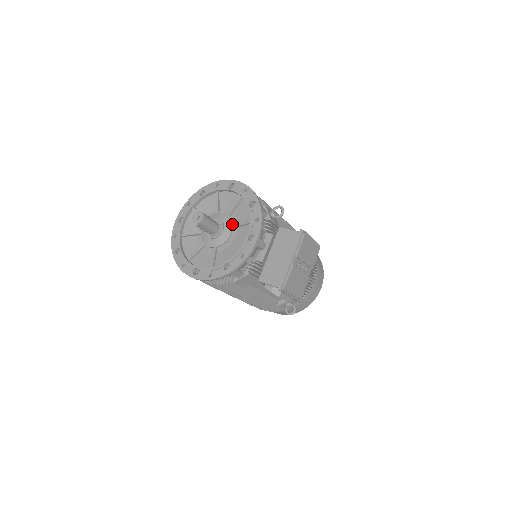
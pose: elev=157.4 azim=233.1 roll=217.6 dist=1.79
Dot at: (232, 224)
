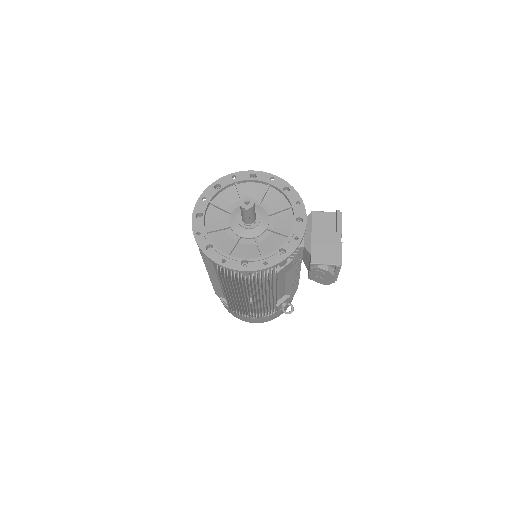
Dot at: (266, 212)
